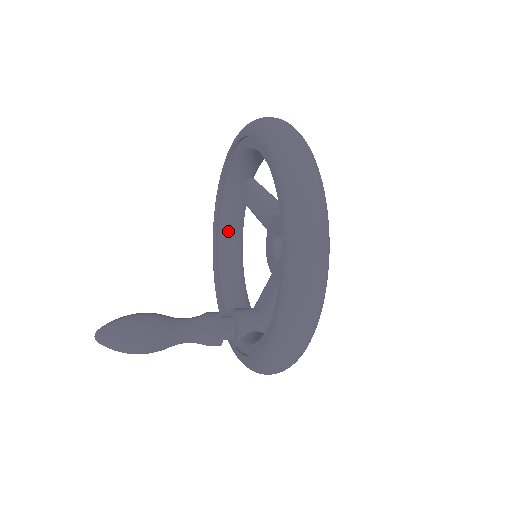
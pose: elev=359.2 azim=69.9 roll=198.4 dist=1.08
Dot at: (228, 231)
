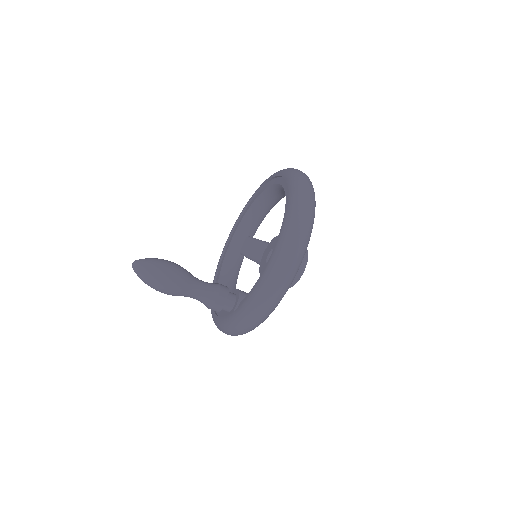
Dot at: (227, 274)
